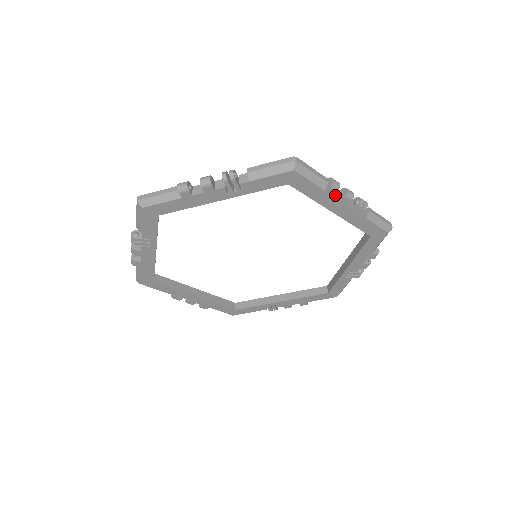
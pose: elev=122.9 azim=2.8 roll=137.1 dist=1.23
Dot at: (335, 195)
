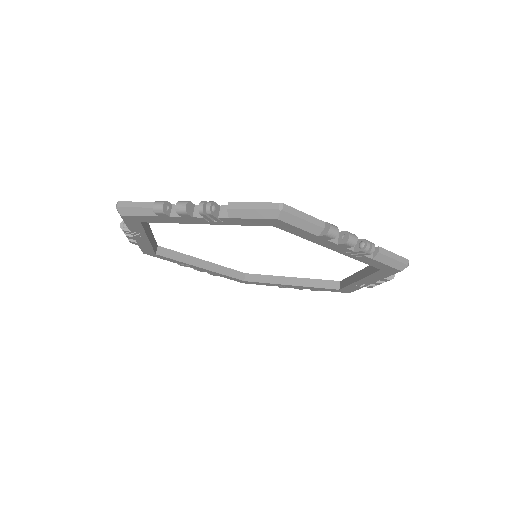
Dot at: occluded
